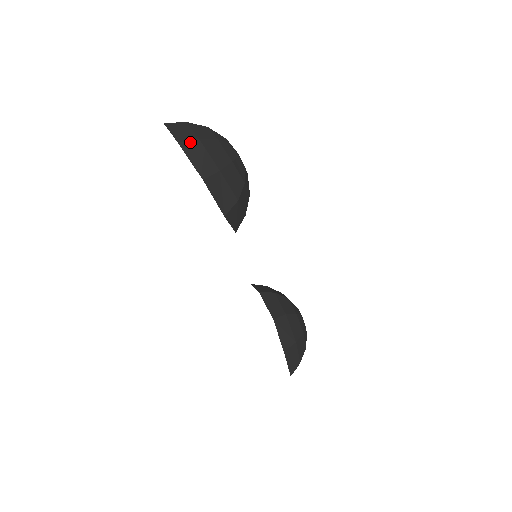
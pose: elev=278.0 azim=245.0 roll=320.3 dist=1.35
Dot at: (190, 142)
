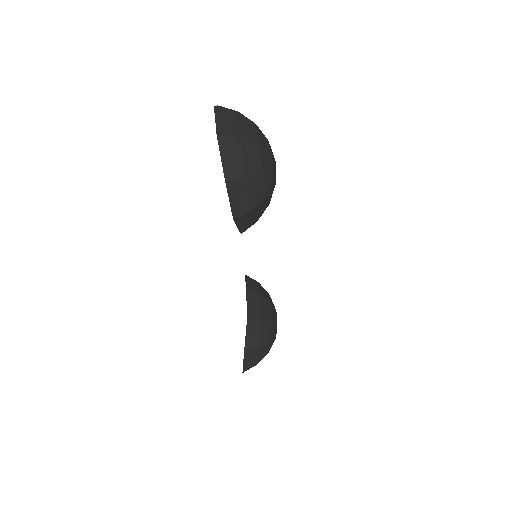
Dot at: (229, 138)
